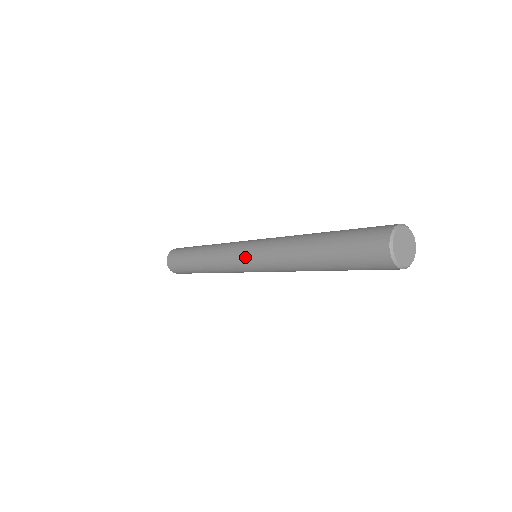
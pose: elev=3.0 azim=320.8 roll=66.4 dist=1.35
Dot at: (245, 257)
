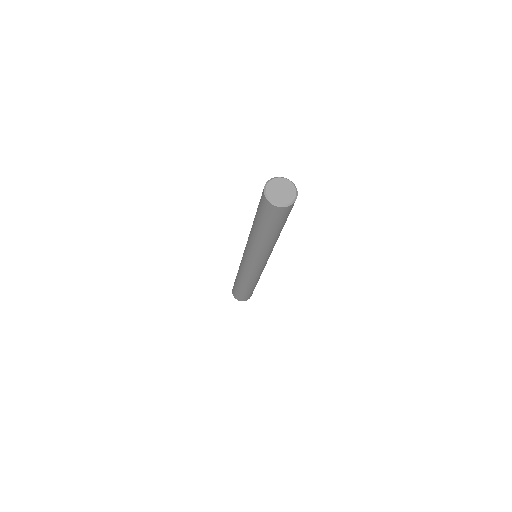
Dot at: (243, 255)
